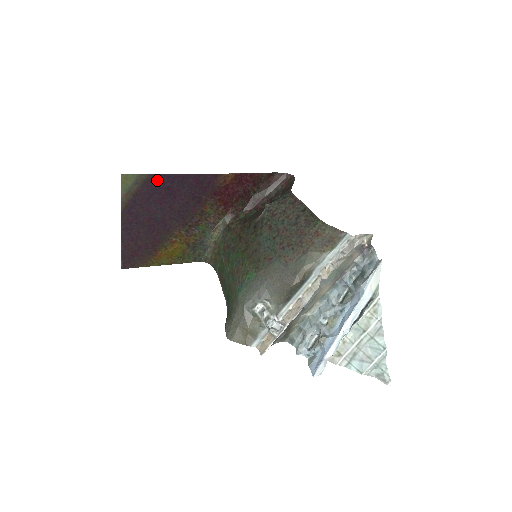
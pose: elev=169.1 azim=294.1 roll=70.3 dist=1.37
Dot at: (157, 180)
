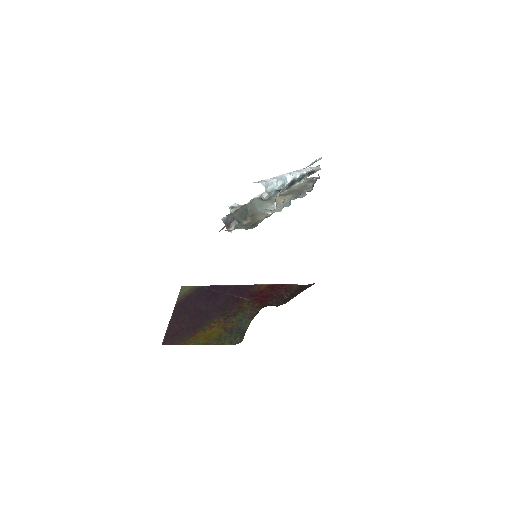
Dot at: (206, 289)
